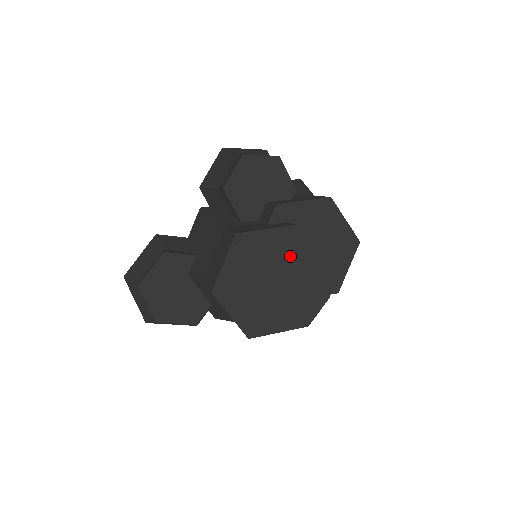
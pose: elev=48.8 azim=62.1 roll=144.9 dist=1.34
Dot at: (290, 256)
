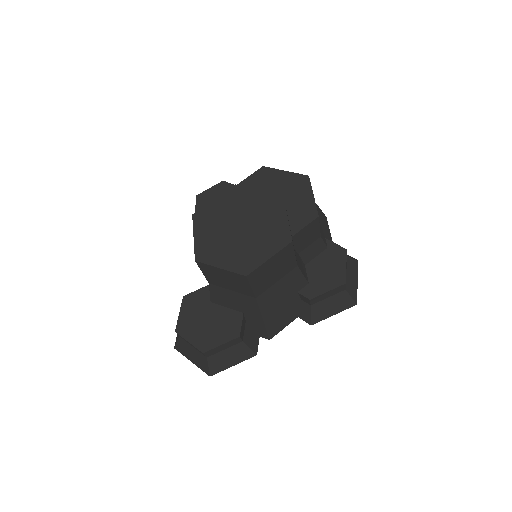
Dot at: (243, 204)
